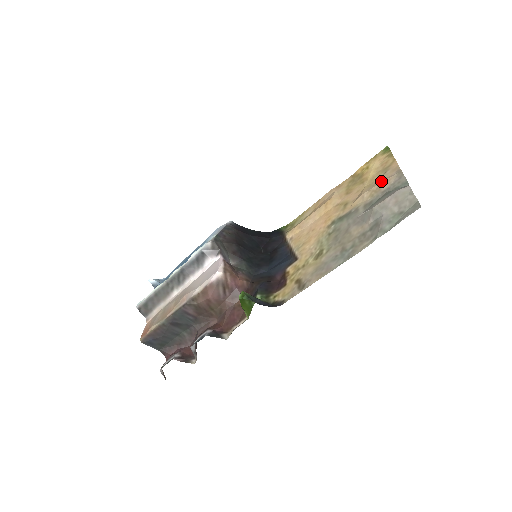
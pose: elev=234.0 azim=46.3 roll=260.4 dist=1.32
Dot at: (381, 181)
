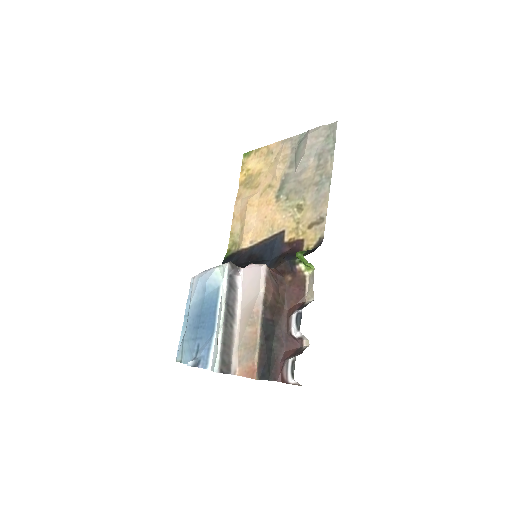
Dot at: (279, 154)
